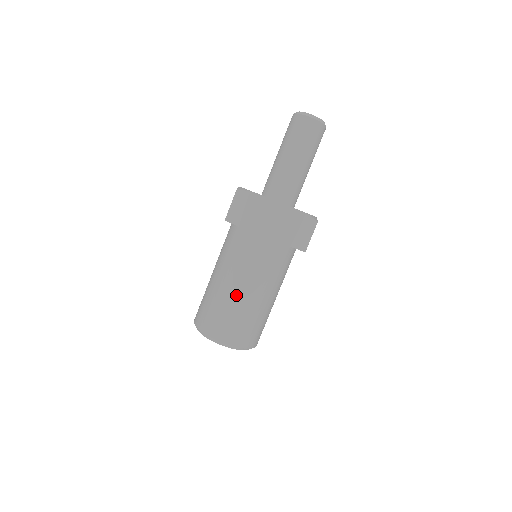
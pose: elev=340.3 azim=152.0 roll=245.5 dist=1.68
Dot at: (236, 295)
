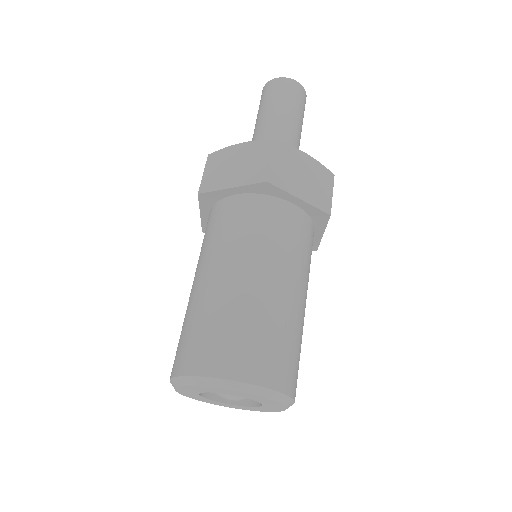
Dot at: (238, 287)
